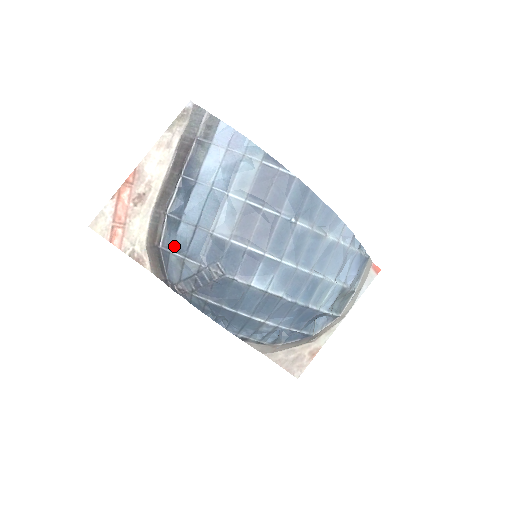
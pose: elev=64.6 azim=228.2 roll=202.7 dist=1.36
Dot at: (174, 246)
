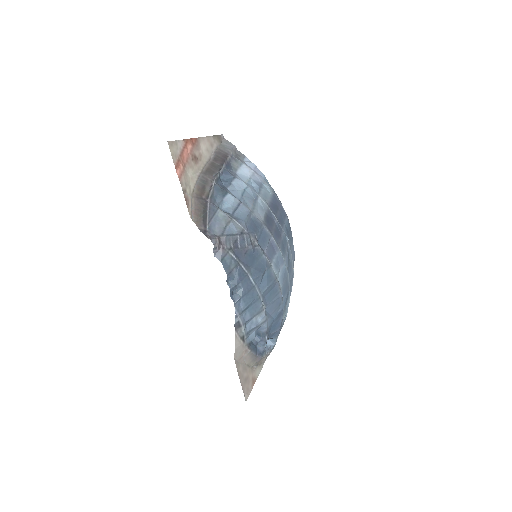
Dot at: (218, 207)
